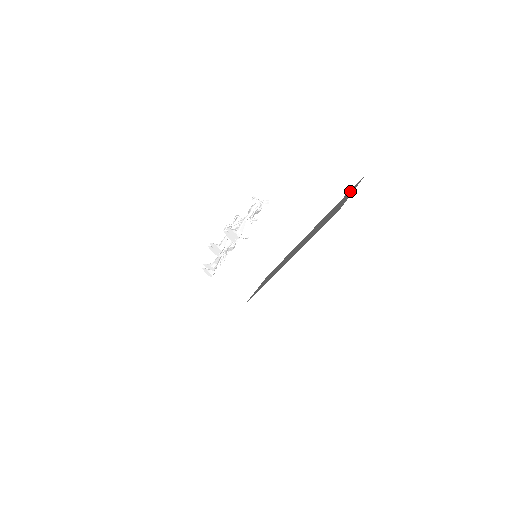
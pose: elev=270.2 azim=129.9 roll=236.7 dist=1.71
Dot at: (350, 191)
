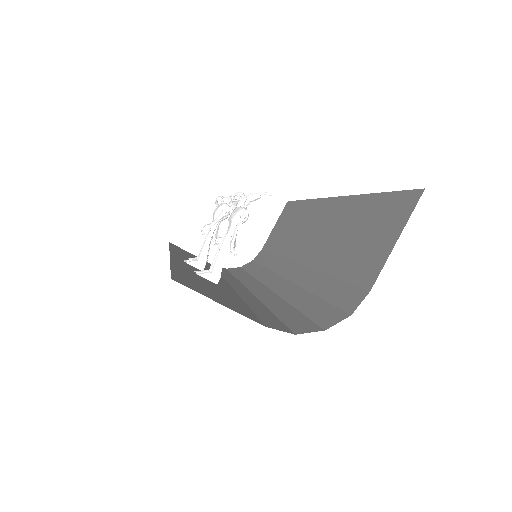
Dot at: (394, 205)
